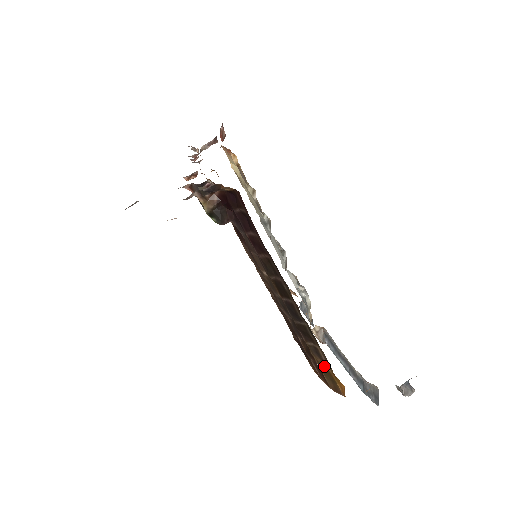
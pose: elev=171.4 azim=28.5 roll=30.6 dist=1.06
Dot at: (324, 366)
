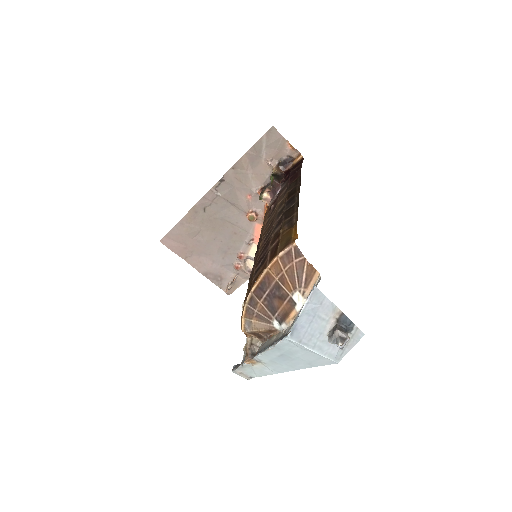
Dot at: (289, 229)
